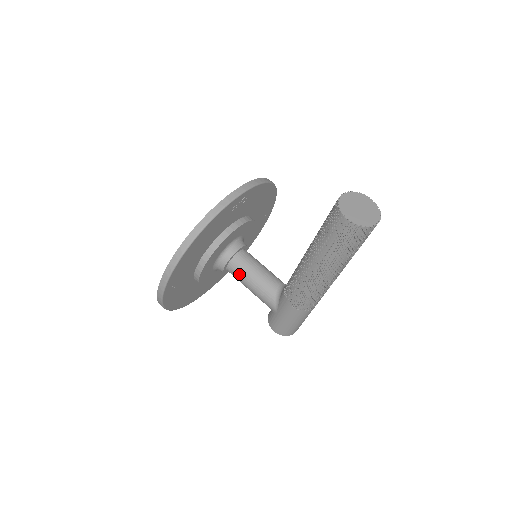
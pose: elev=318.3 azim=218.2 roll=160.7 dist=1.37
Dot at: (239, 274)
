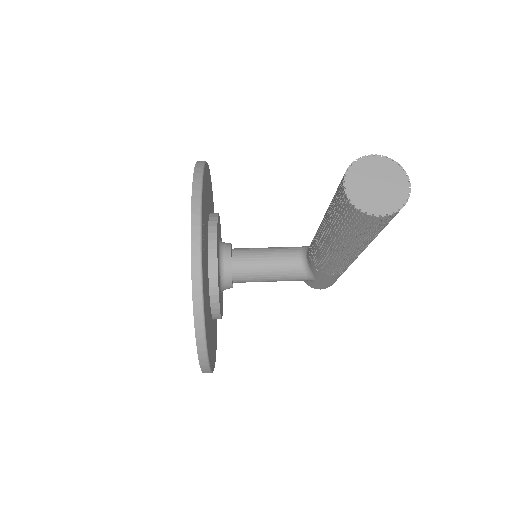
Dot at: (252, 280)
